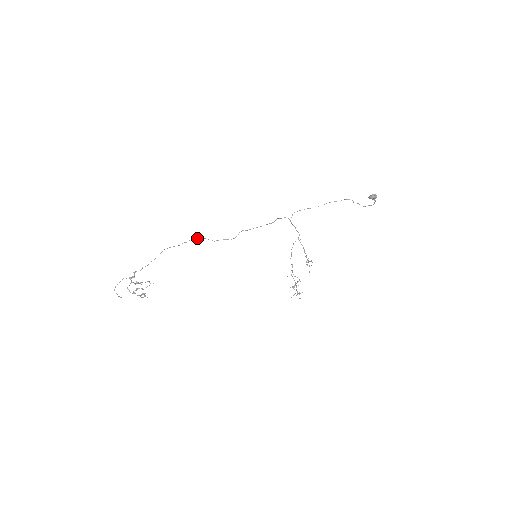
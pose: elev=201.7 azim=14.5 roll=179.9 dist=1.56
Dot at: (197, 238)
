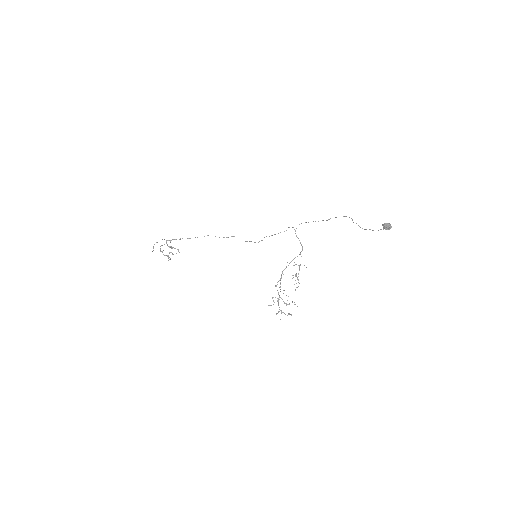
Dot at: occluded
